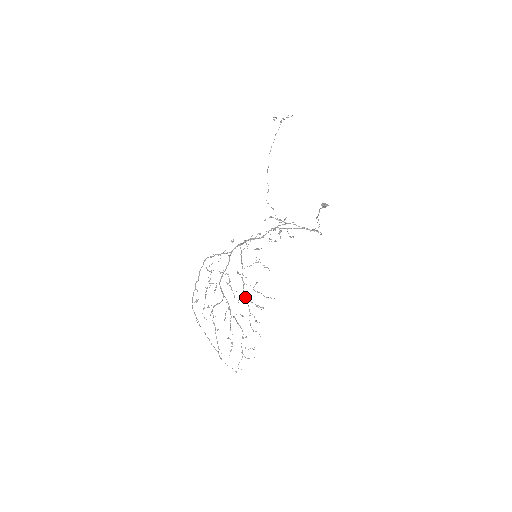
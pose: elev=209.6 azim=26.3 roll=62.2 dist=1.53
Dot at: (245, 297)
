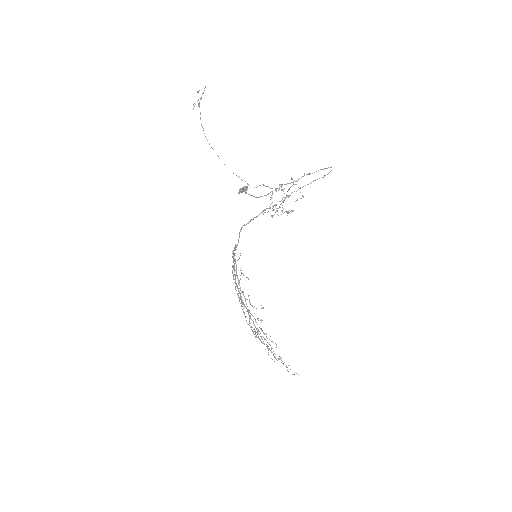
Dot at: occluded
